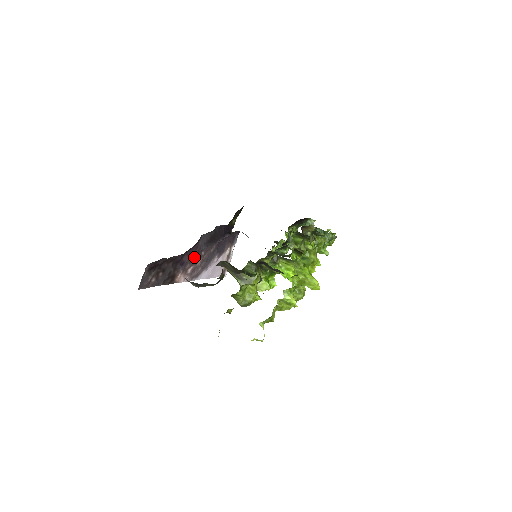
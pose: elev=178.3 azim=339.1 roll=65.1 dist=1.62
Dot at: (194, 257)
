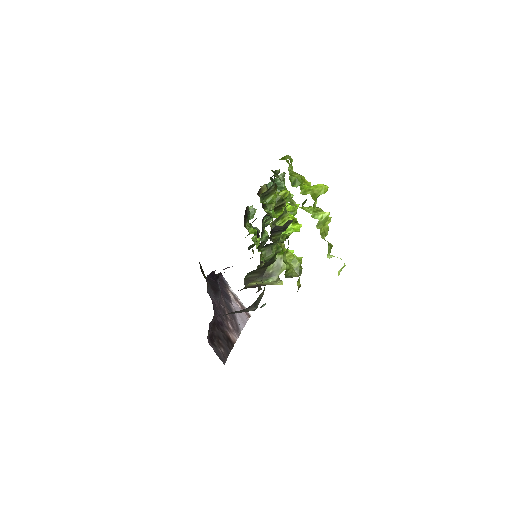
Dot at: (221, 314)
